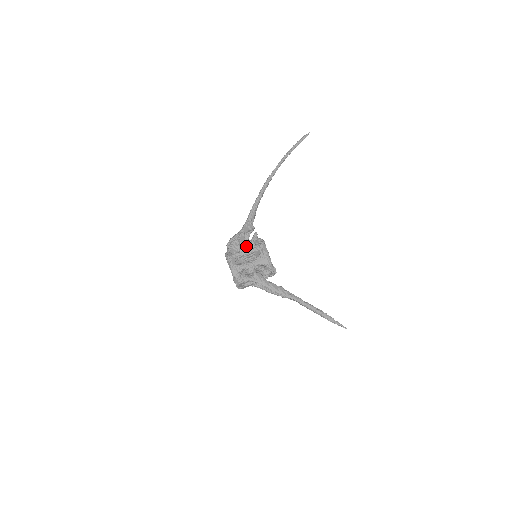
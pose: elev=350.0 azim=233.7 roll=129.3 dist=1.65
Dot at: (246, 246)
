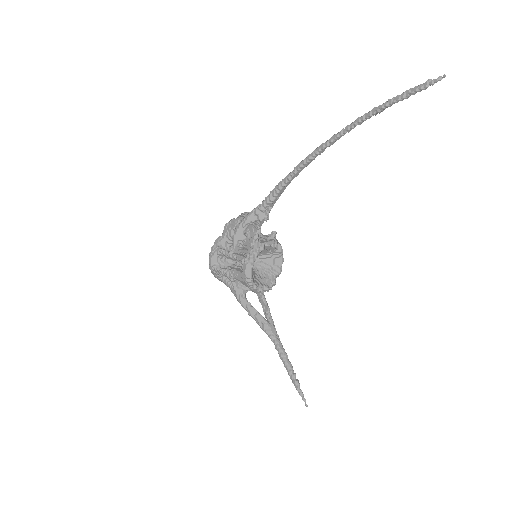
Dot at: (241, 243)
